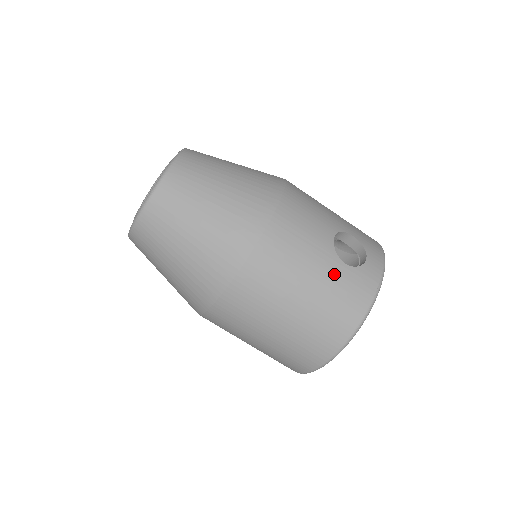
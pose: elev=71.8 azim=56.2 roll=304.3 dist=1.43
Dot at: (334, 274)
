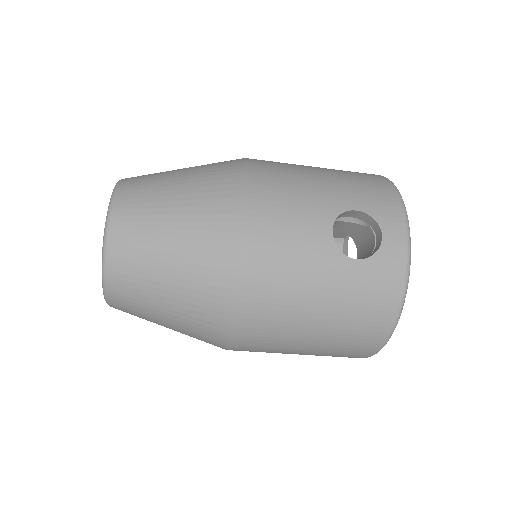
Dot at: (347, 279)
